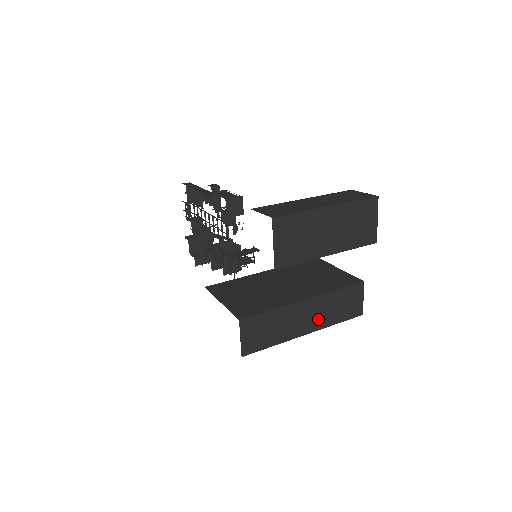
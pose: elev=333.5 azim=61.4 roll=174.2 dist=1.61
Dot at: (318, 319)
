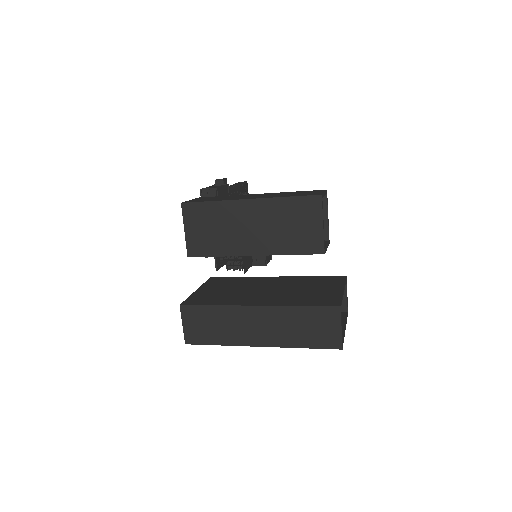
Dot at: (275, 334)
